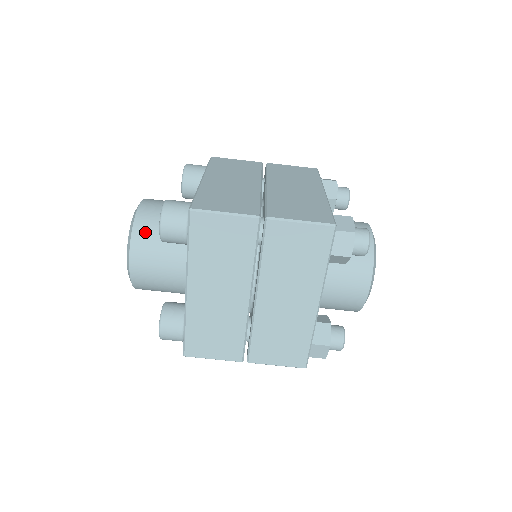
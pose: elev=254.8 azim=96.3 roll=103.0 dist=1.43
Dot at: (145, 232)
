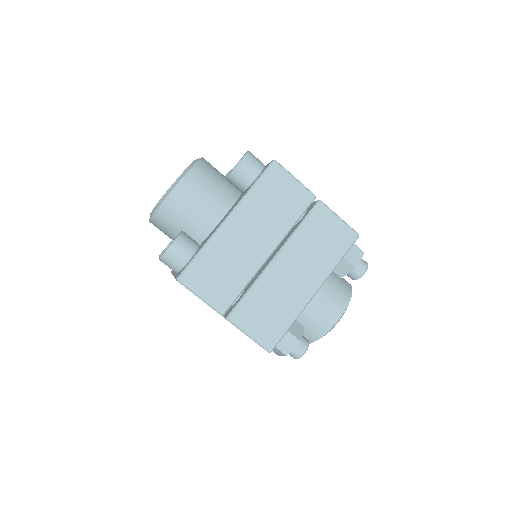
Dot at: (205, 170)
